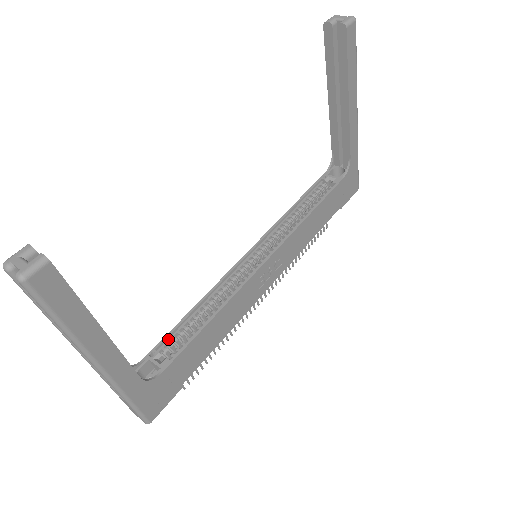
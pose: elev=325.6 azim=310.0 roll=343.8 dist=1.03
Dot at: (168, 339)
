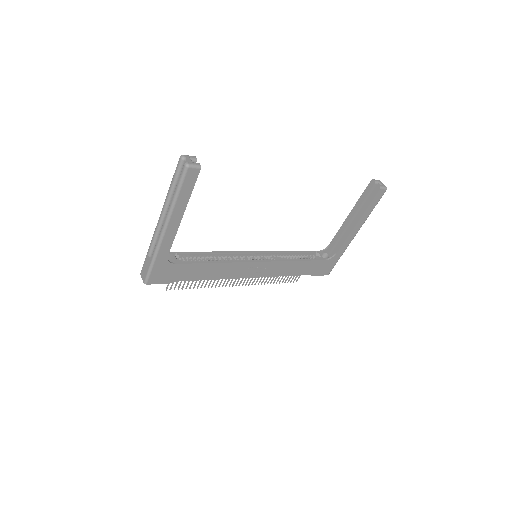
Dot at: (187, 254)
